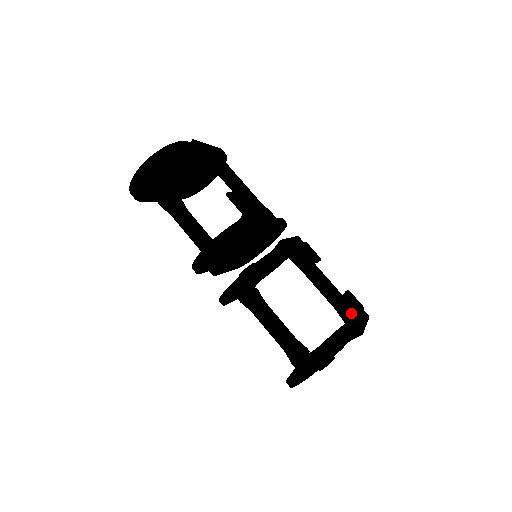
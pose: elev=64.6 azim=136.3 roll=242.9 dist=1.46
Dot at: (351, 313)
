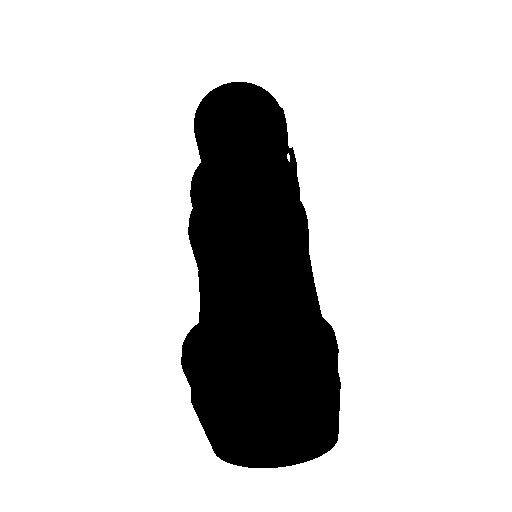
Dot at: occluded
